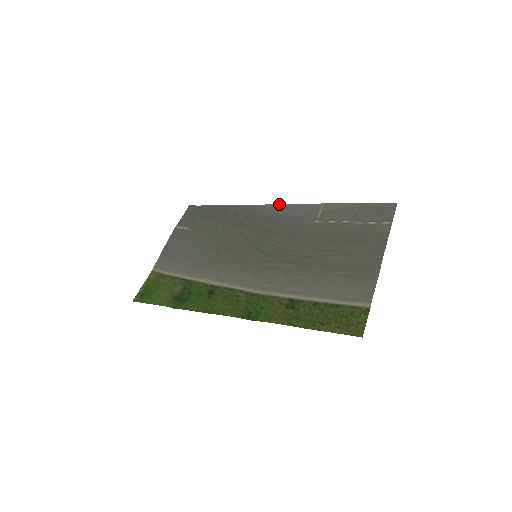
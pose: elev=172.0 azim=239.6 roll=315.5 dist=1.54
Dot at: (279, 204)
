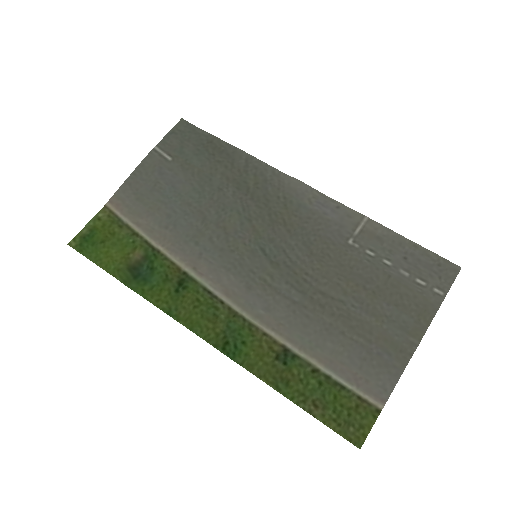
Dot at: (308, 186)
